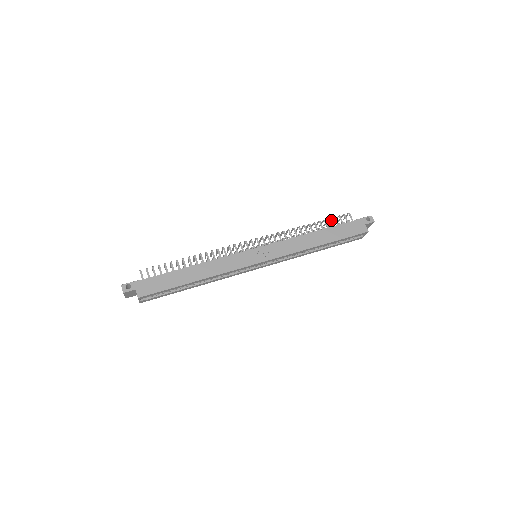
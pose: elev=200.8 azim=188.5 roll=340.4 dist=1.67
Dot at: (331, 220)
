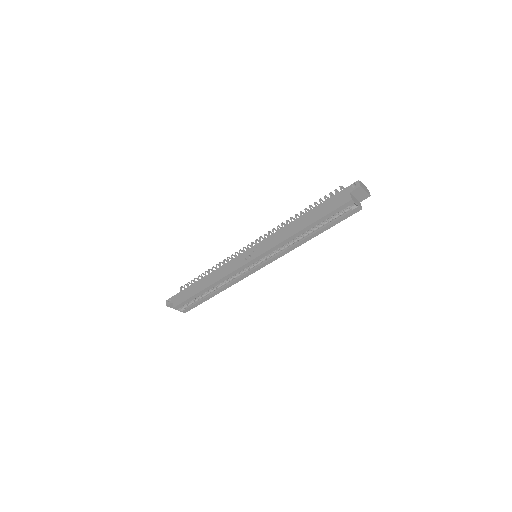
Dot at: occluded
